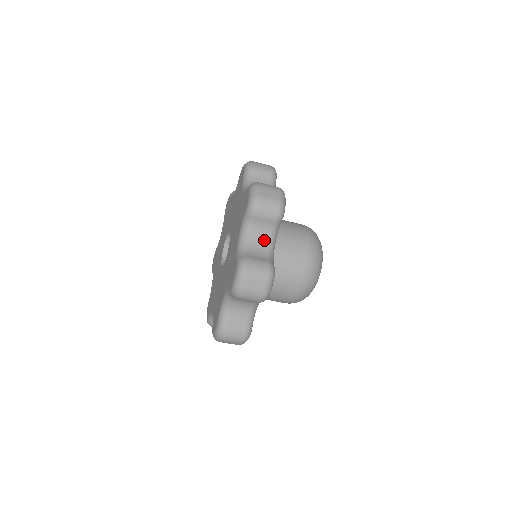
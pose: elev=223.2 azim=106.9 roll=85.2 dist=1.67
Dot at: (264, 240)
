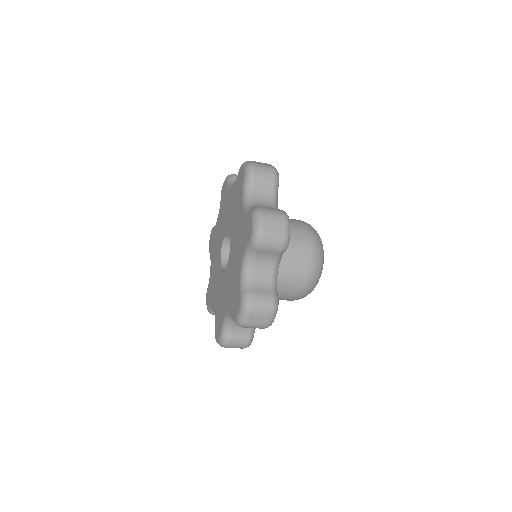
Dot at: (268, 201)
